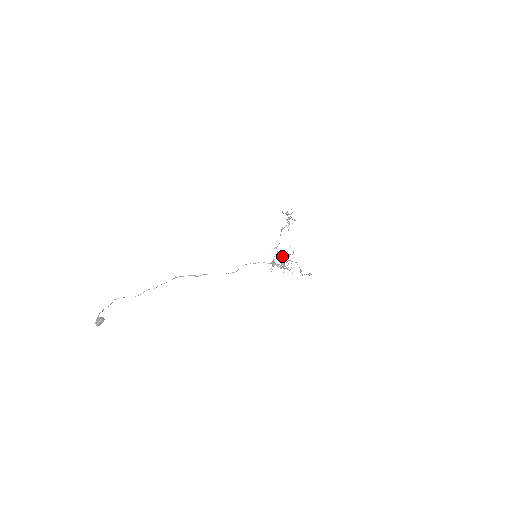
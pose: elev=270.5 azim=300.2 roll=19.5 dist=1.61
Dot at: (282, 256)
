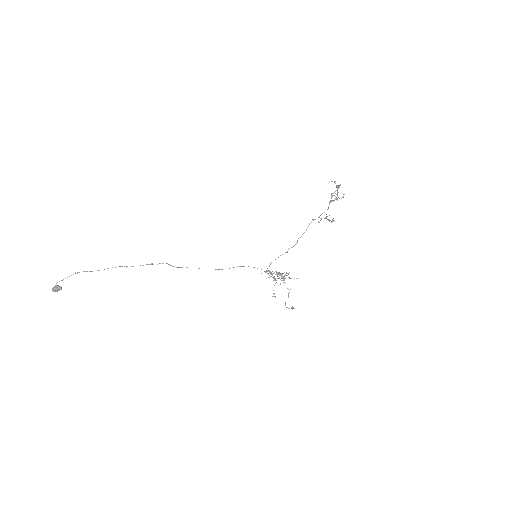
Dot at: (281, 274)
